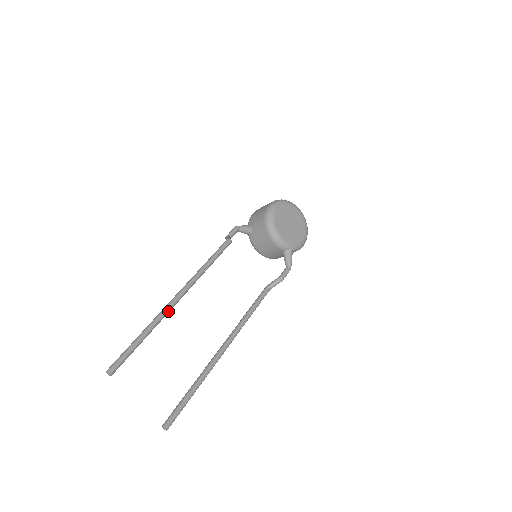
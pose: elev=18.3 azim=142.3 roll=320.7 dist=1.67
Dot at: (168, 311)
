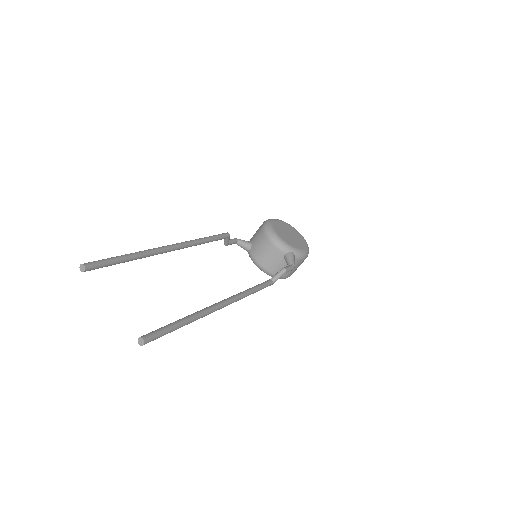
Dot at: (158, 251)
